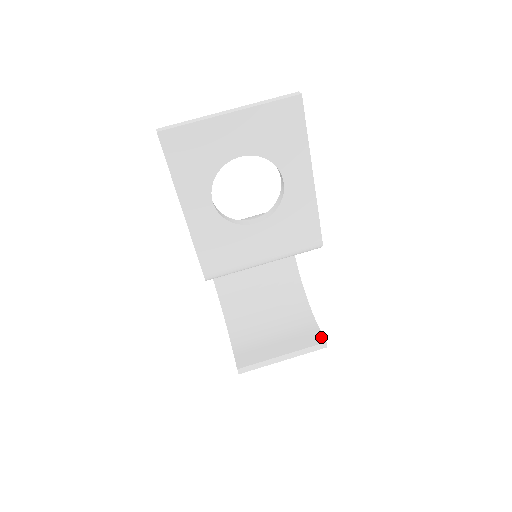
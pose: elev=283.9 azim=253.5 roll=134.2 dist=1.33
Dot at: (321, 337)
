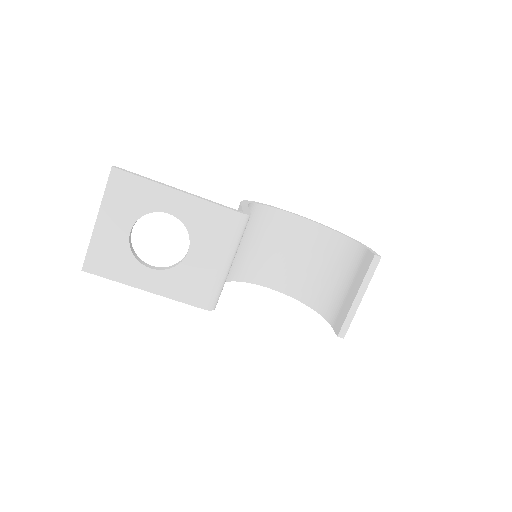
Dot at: (370, 255)
